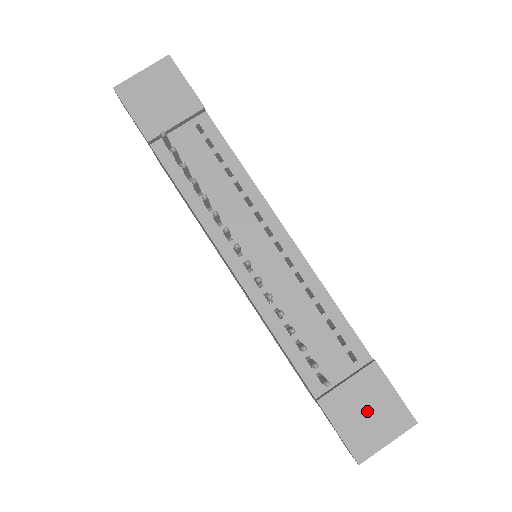
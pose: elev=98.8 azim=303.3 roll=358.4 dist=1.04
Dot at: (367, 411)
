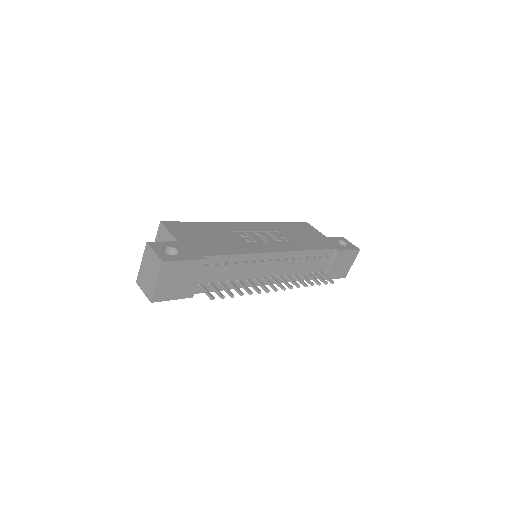
Dot at: (342, 265)
